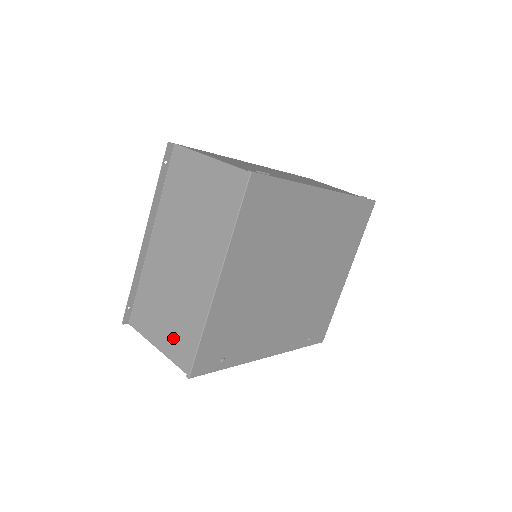
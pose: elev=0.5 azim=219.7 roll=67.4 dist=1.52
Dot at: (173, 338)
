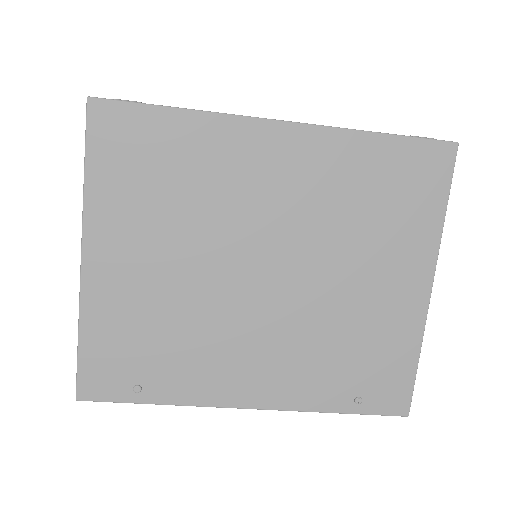
Dot at: occluded
